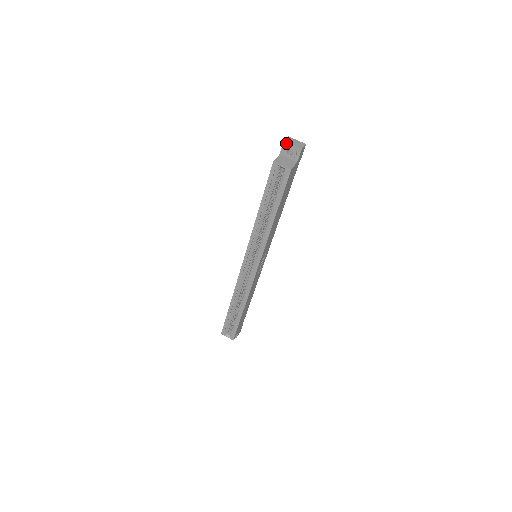
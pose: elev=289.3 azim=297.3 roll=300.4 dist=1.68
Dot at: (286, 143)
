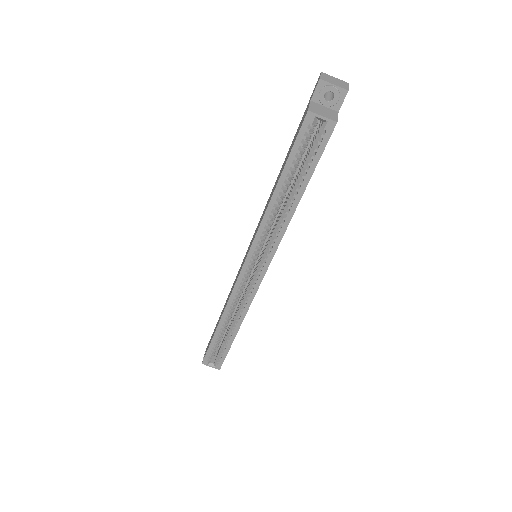
Dot at: (323, 81)
